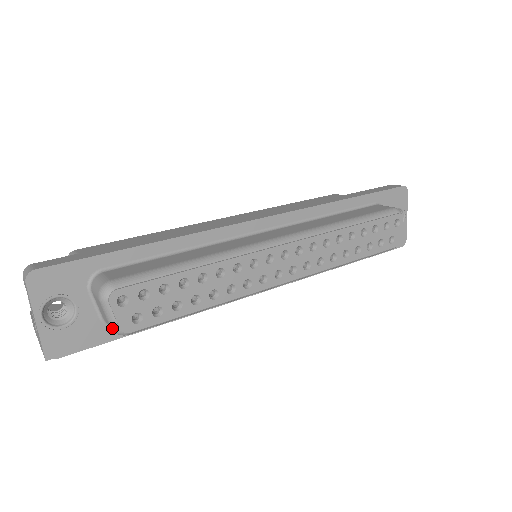
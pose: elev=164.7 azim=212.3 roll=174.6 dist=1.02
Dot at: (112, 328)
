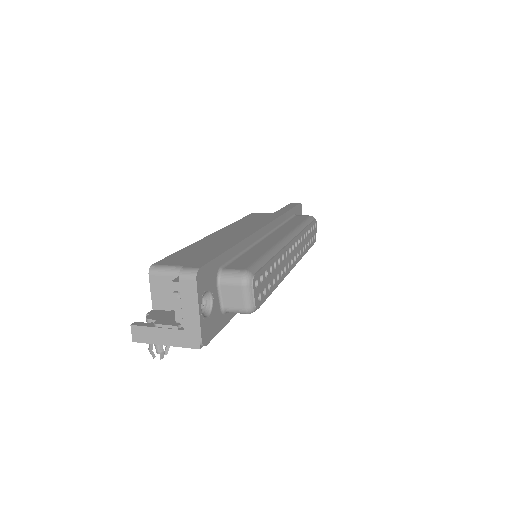
Dot at: (248, 308)
